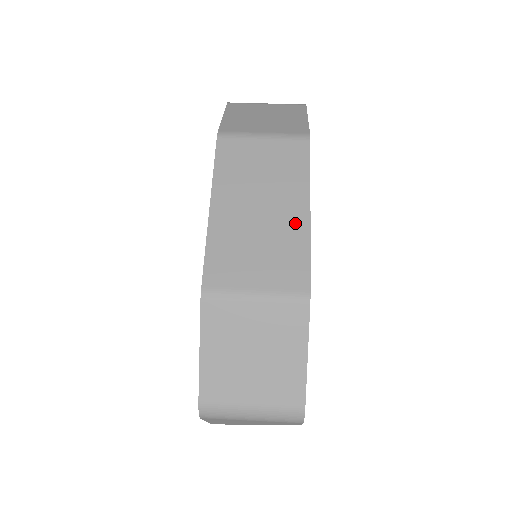
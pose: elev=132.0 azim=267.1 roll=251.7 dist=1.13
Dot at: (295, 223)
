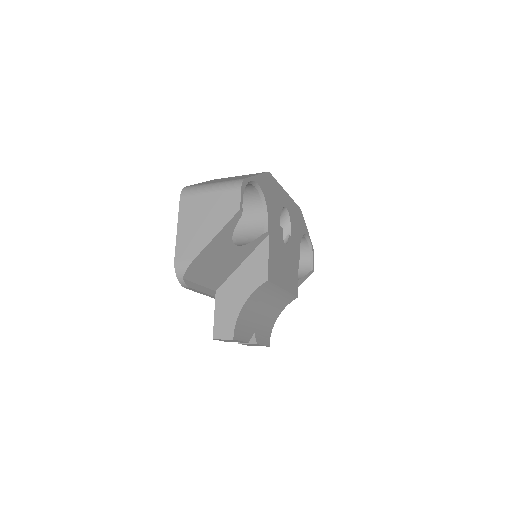
Dot at: occluded
